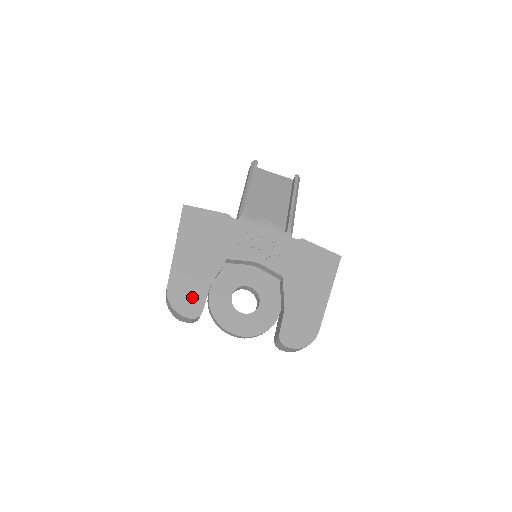
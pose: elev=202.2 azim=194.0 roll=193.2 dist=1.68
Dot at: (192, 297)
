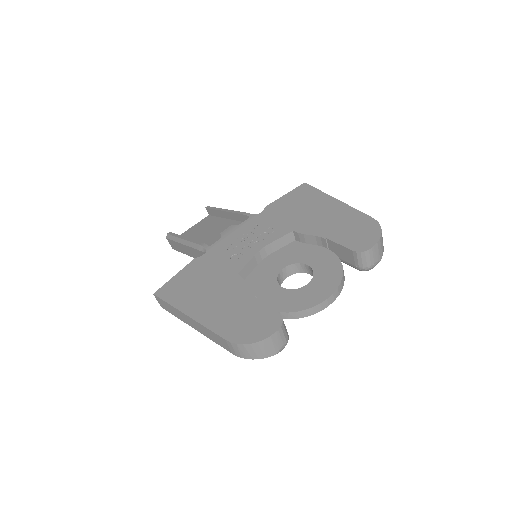
Dot at: (255, 319)
